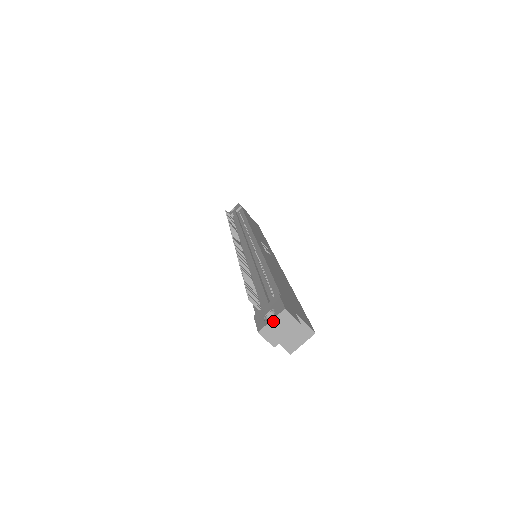
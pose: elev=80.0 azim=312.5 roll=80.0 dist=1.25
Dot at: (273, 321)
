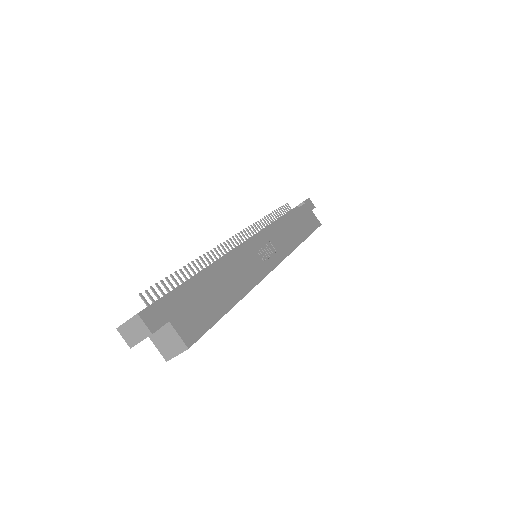
Dot at: (128, 322)
